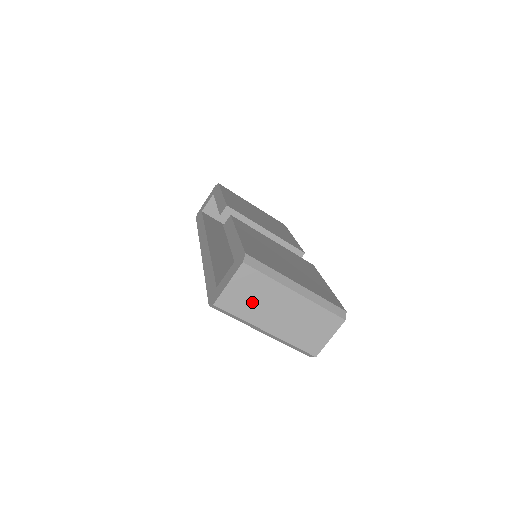
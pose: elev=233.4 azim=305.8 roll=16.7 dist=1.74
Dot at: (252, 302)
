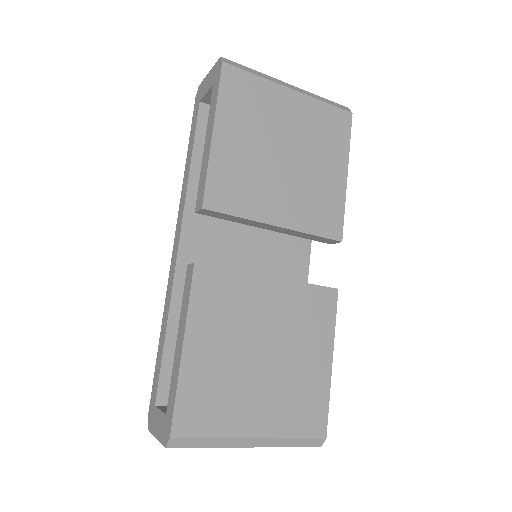
Dot at: occluded
